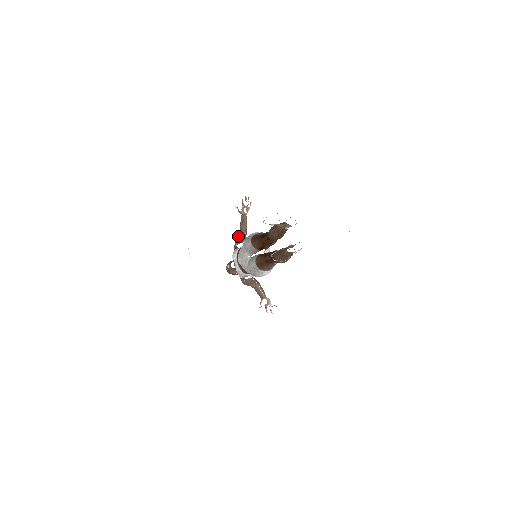
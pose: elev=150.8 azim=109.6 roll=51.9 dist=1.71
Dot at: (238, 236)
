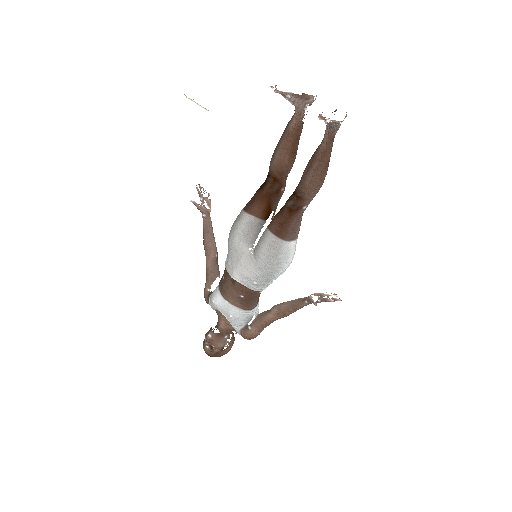
Dot at: (206, 269)
